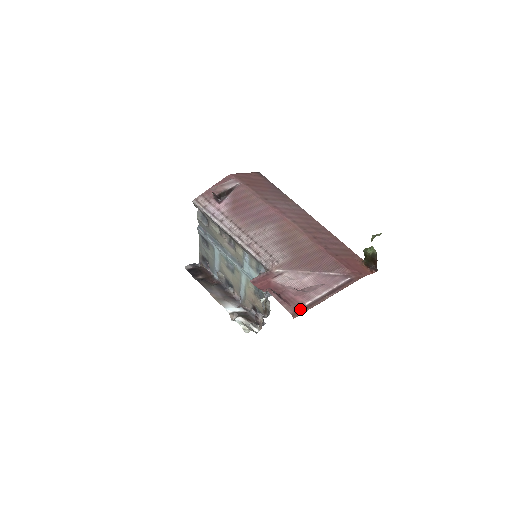
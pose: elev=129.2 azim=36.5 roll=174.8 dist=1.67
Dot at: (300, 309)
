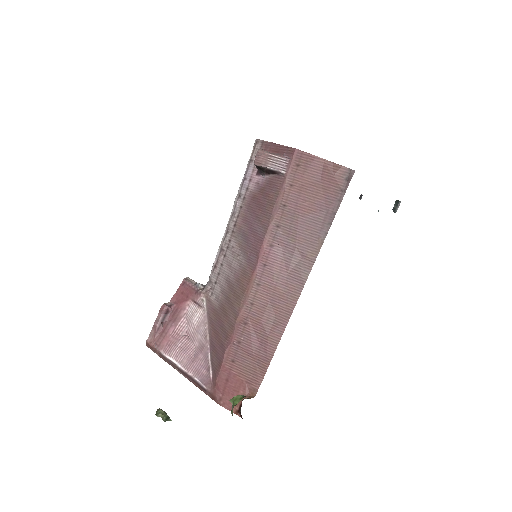
Dot at: (153, 348)
